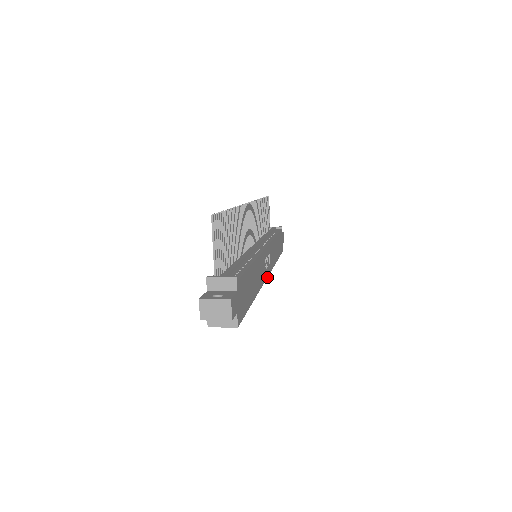
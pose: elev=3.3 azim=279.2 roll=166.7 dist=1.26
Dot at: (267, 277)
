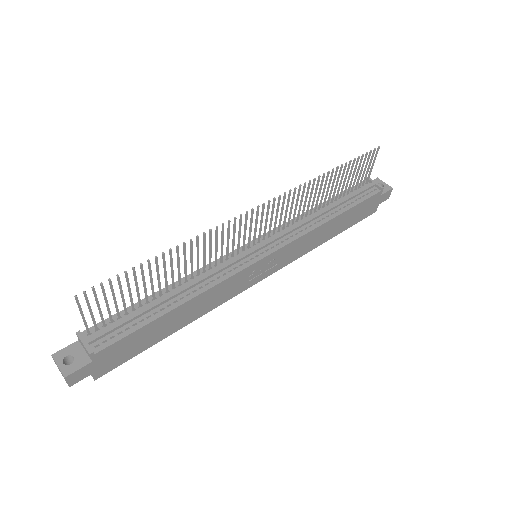
Dot at: occluded
